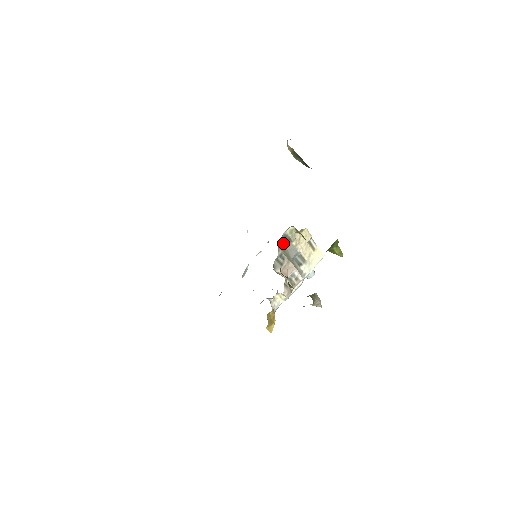
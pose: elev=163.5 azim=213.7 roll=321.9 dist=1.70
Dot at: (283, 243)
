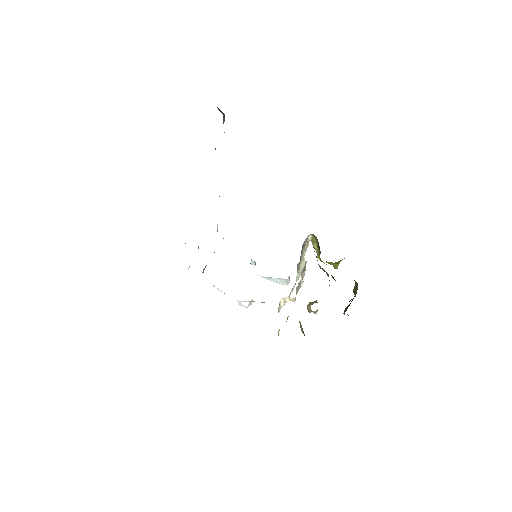
Dot at: occluded
